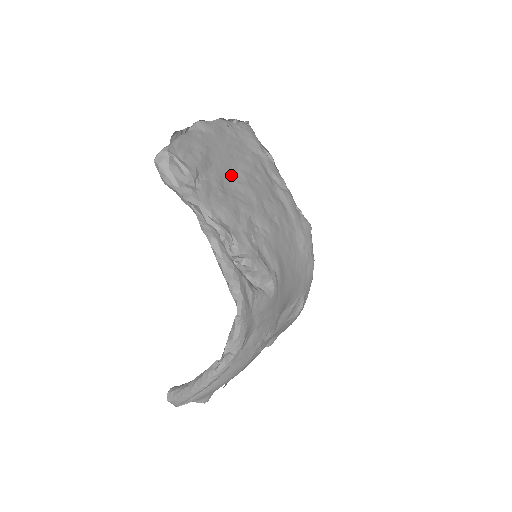
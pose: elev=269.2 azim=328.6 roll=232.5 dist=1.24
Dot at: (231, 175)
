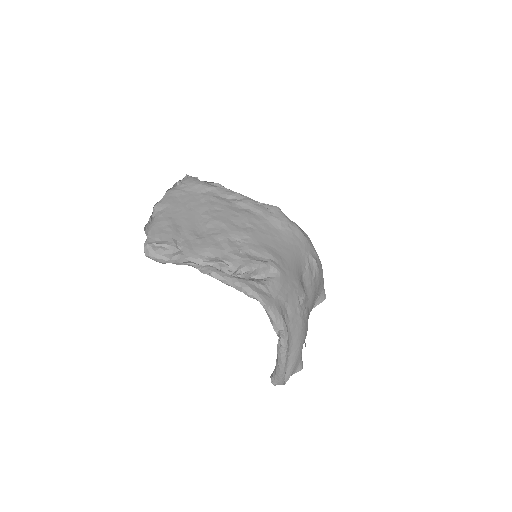
Dot at: (198, 222)
